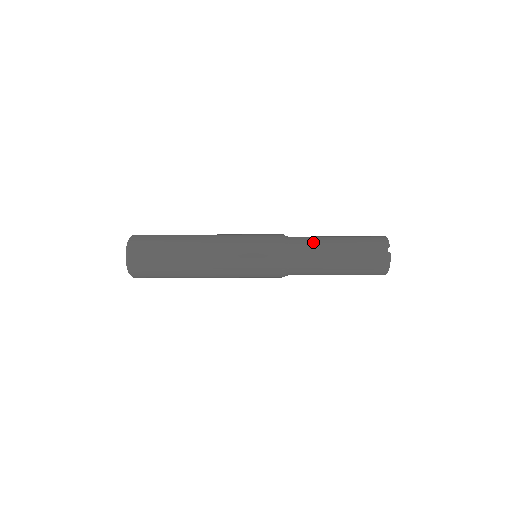
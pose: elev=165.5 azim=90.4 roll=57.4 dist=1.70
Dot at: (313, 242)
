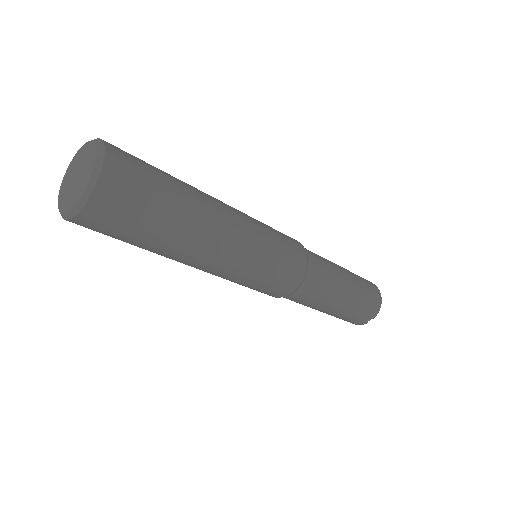
Dot at: occluded
